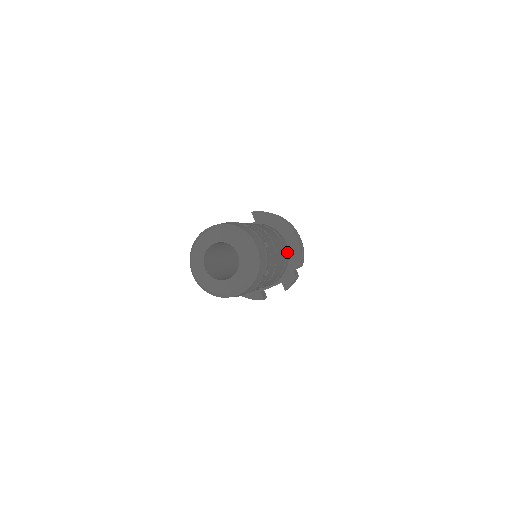
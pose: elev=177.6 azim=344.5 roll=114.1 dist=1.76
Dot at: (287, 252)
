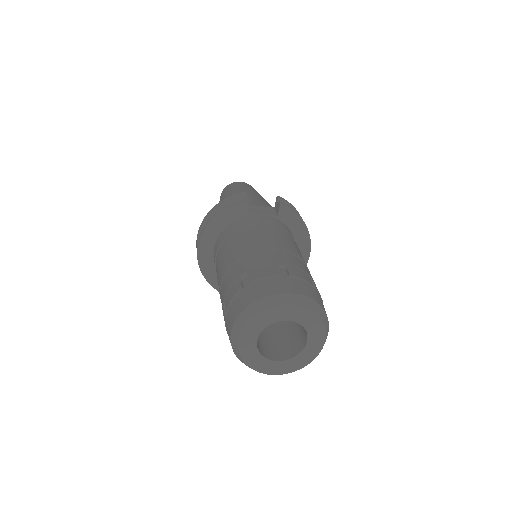
Dot at: occluded
